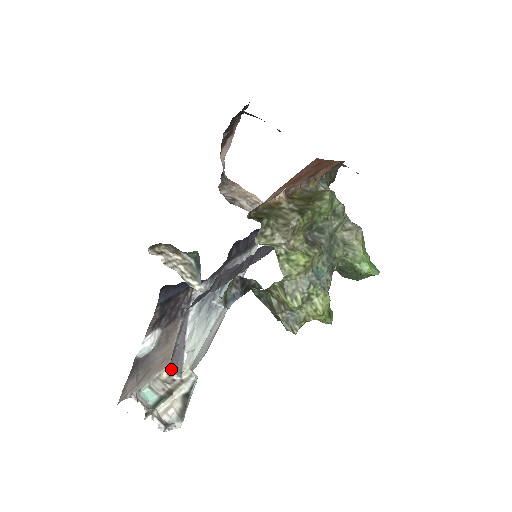
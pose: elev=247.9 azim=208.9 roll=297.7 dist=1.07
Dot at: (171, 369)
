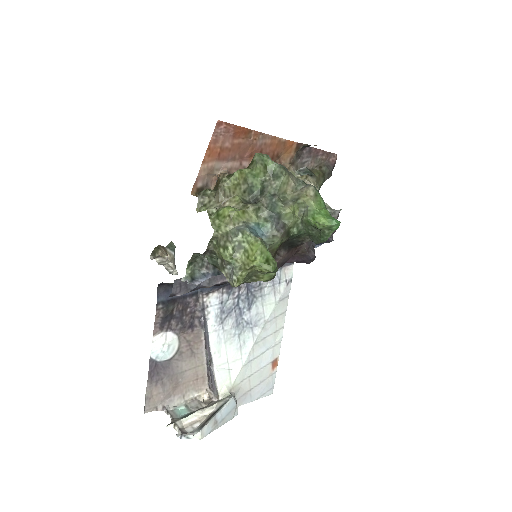
Dot at: (209, 390)
